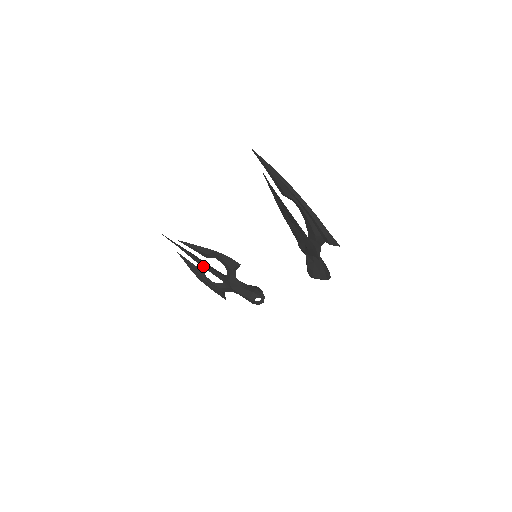
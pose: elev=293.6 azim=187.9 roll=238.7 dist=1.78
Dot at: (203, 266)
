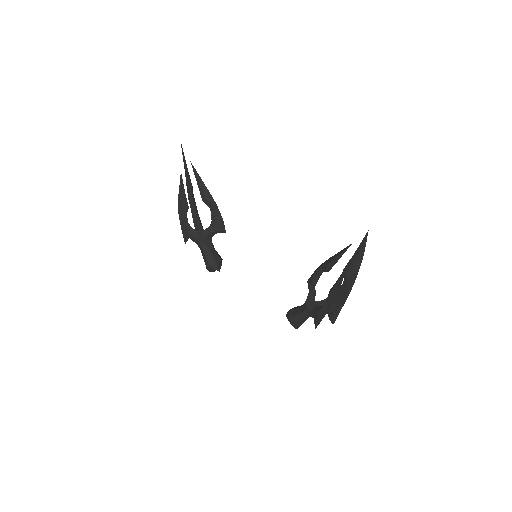
Dot at: (190, 200)
